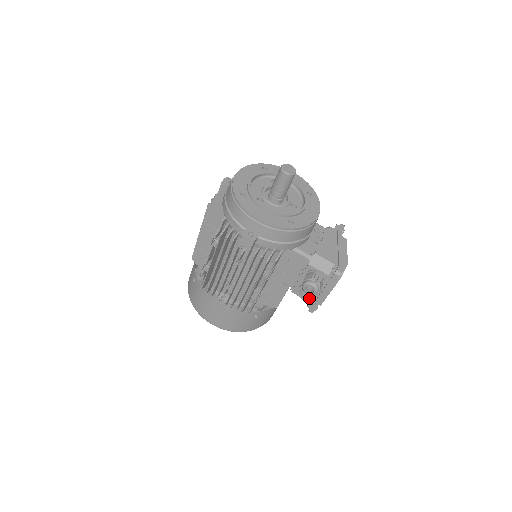
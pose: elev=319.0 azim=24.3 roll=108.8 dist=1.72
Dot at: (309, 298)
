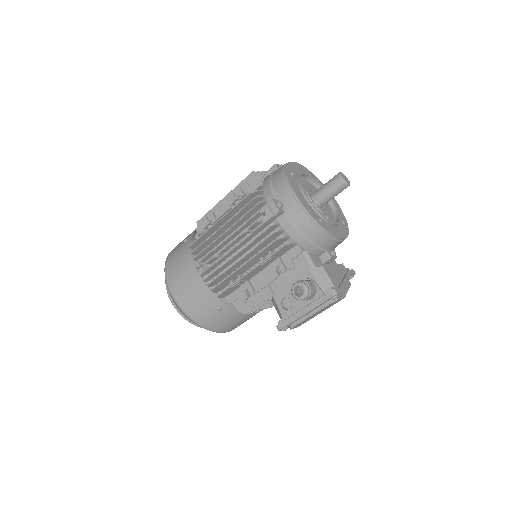
Dot at: (287, 311)
